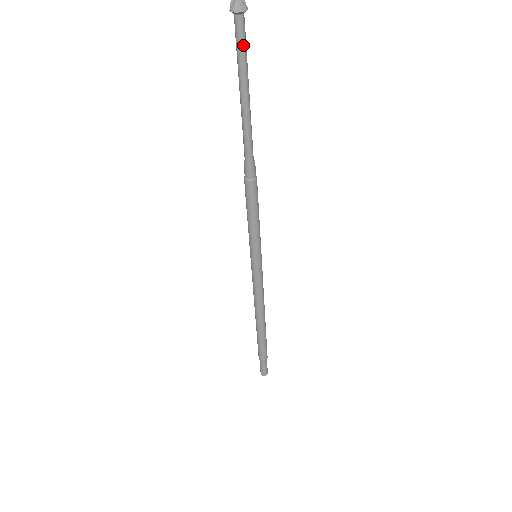
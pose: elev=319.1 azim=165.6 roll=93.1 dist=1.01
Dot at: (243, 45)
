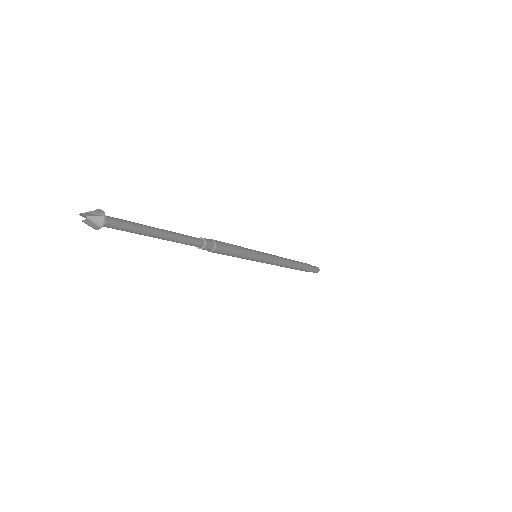
Dot at: (124, 230)
